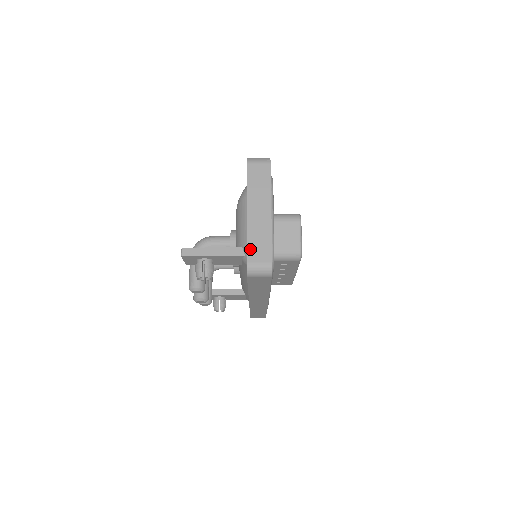
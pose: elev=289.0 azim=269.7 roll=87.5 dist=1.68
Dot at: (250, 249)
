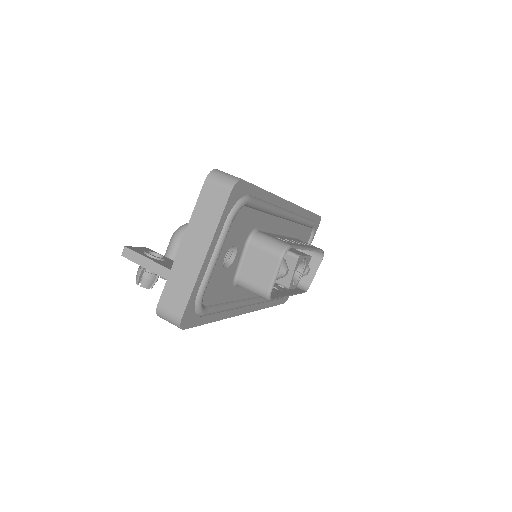
Dot at: (166, 291)
